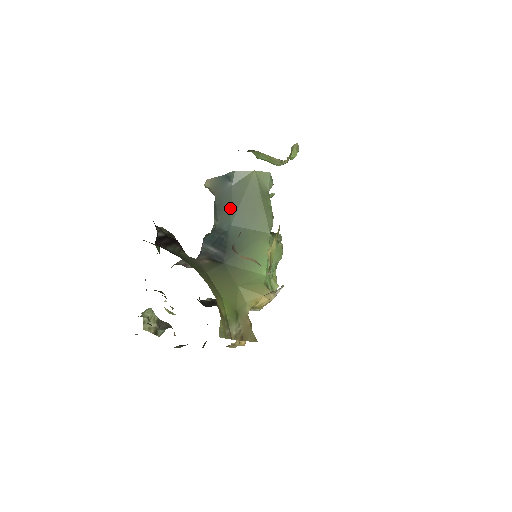
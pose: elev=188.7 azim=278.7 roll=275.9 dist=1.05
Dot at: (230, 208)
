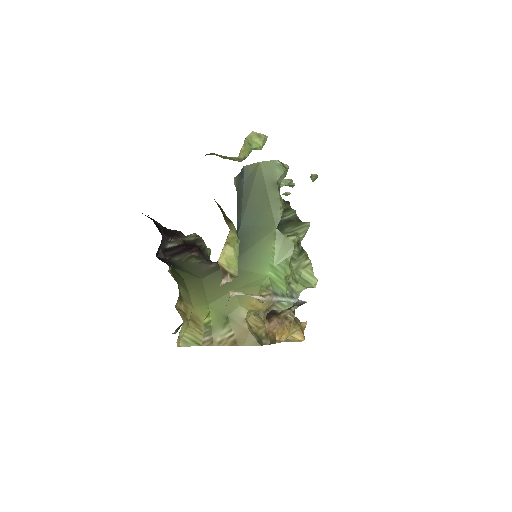
Dot at: (241, 206)
